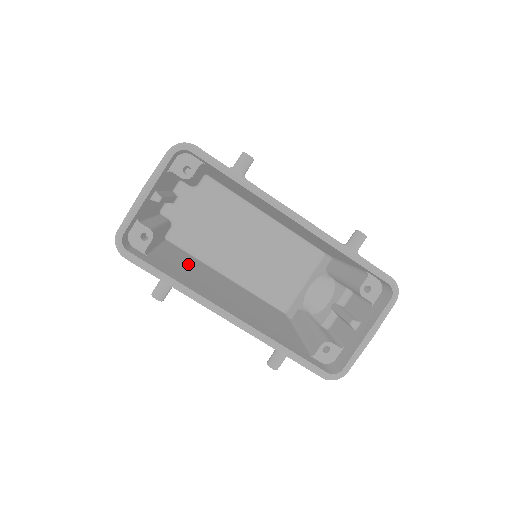
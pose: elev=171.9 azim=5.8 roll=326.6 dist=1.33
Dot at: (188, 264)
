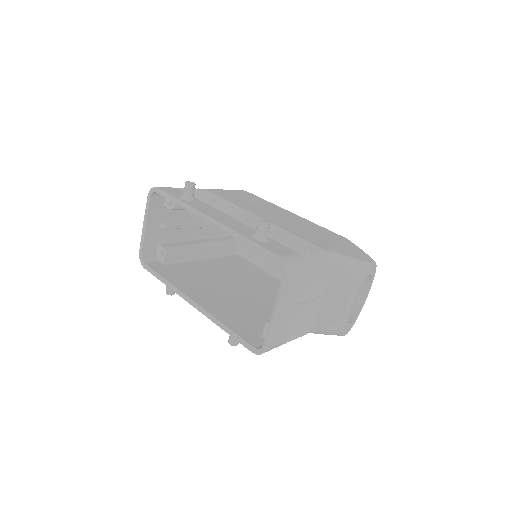
Dot at: (223, 270)
